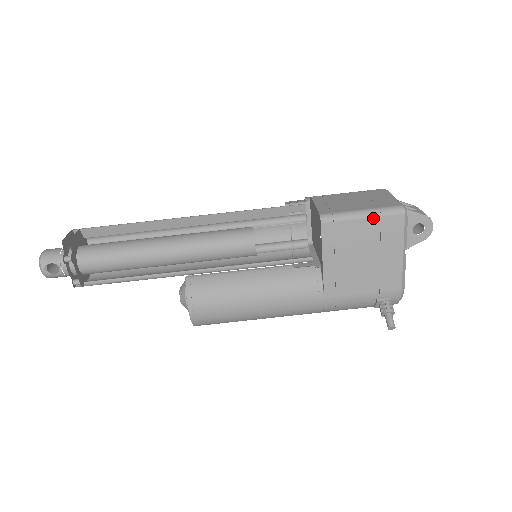
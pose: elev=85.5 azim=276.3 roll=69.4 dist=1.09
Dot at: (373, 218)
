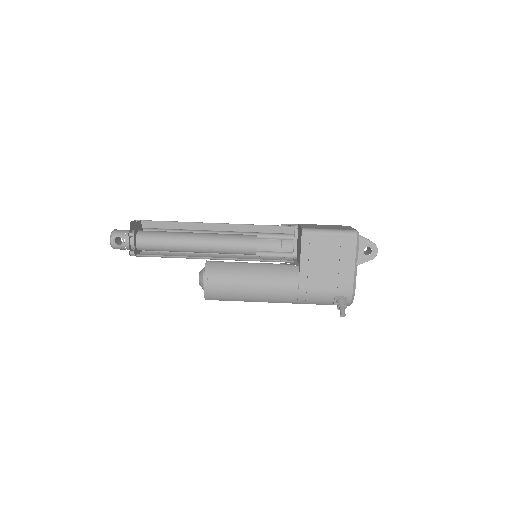
Dot at: (336, 235)
